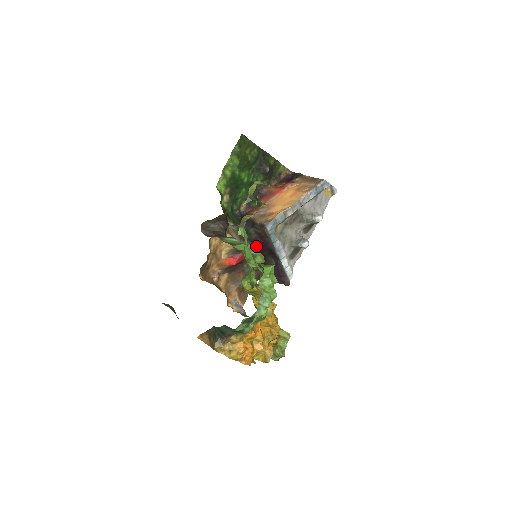
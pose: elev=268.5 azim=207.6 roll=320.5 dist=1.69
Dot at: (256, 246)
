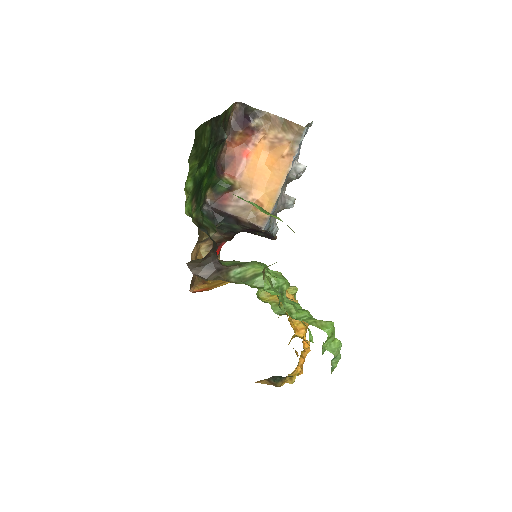
Dot at: occluded
